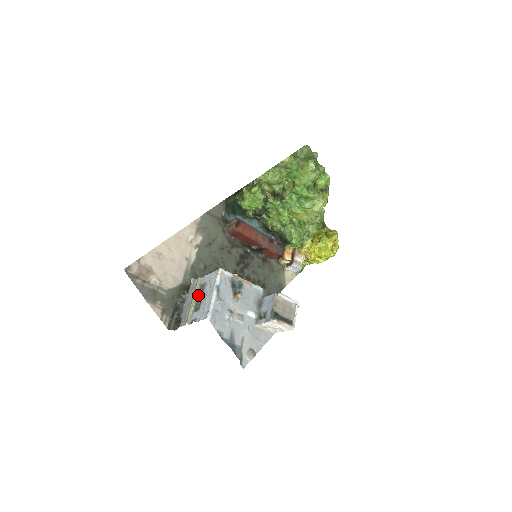
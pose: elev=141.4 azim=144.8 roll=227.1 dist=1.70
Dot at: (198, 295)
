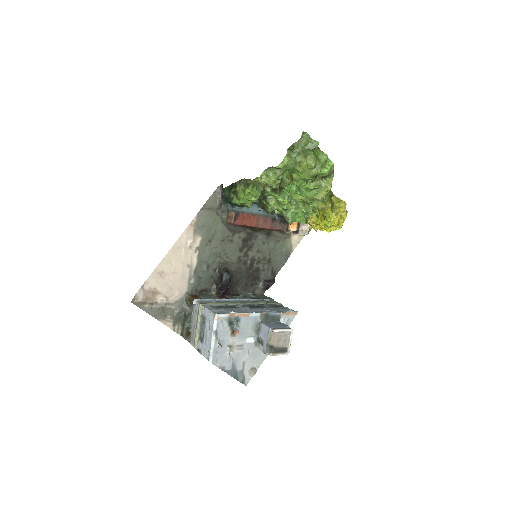
Dot at: (201, 325)
